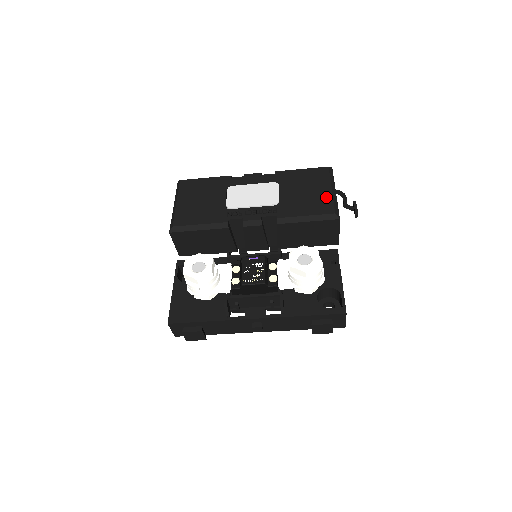
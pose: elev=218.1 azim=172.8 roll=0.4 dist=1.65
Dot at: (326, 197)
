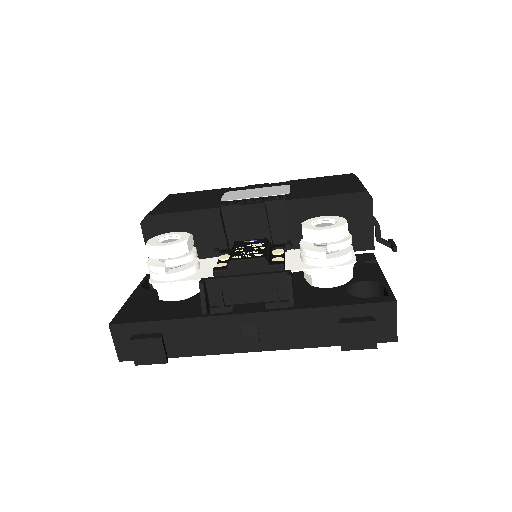
Dot at: (351, 185)
